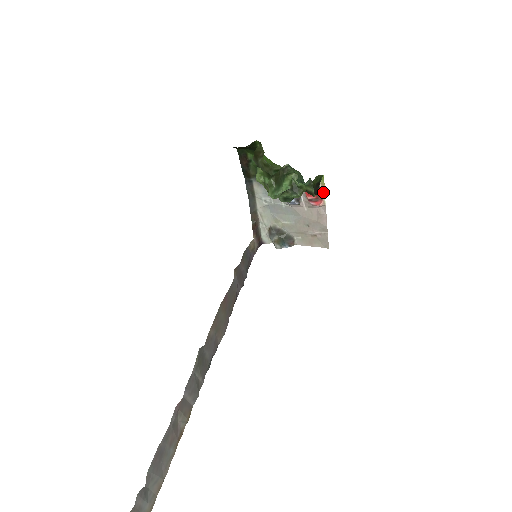
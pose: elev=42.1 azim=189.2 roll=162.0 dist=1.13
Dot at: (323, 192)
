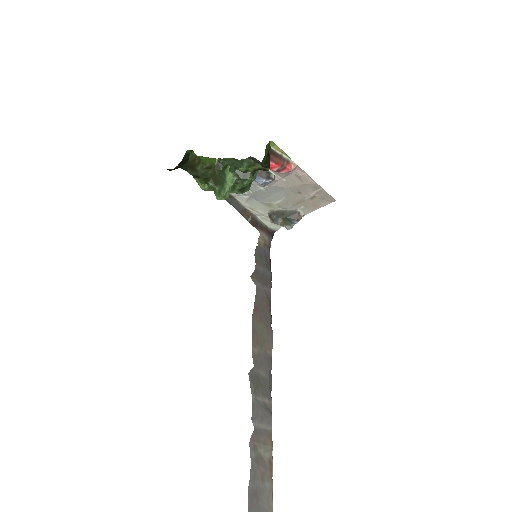
Dot at: (285, 156)
